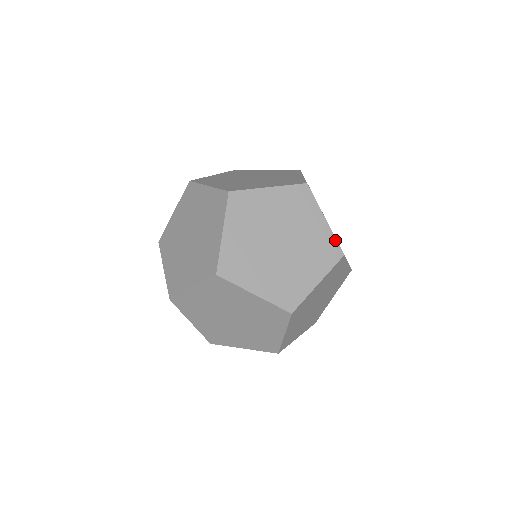
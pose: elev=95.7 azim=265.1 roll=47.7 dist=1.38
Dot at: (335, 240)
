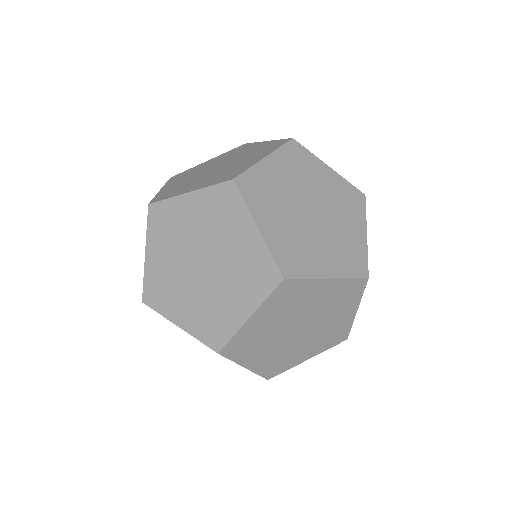
Dot at: (351, 280)
